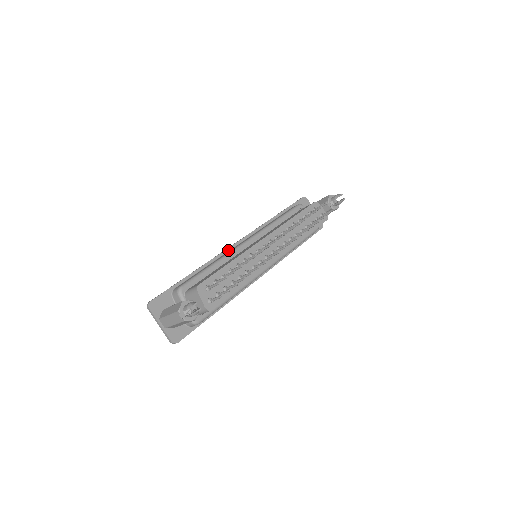
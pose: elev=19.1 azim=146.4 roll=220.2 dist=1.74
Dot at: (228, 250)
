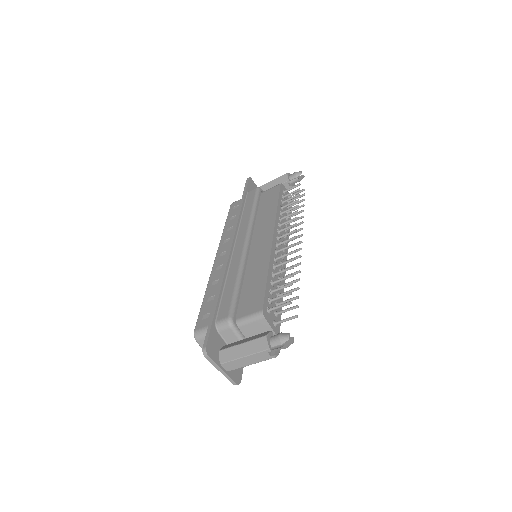
Dot at: (230, 257)
